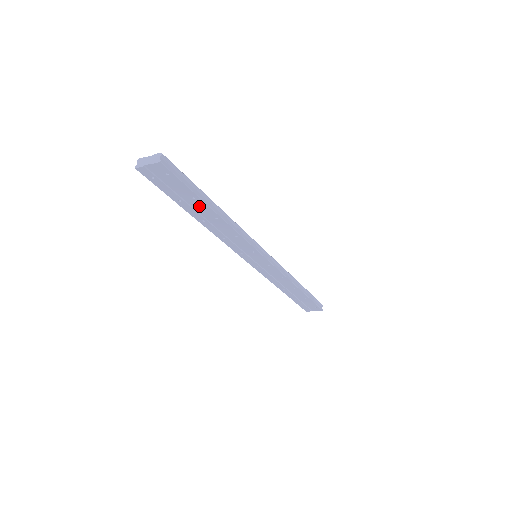
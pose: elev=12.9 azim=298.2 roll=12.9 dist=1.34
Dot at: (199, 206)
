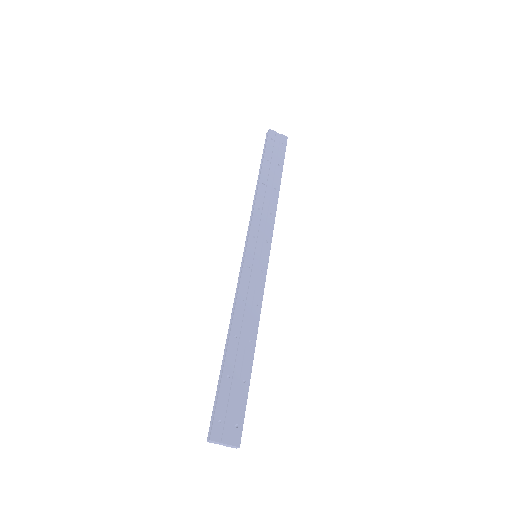
Dot at: (275, 172)
